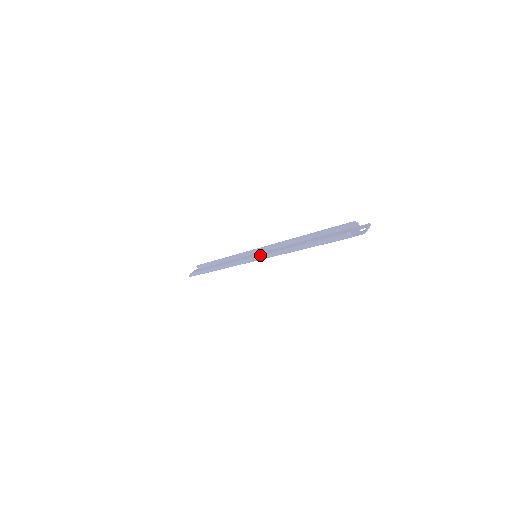
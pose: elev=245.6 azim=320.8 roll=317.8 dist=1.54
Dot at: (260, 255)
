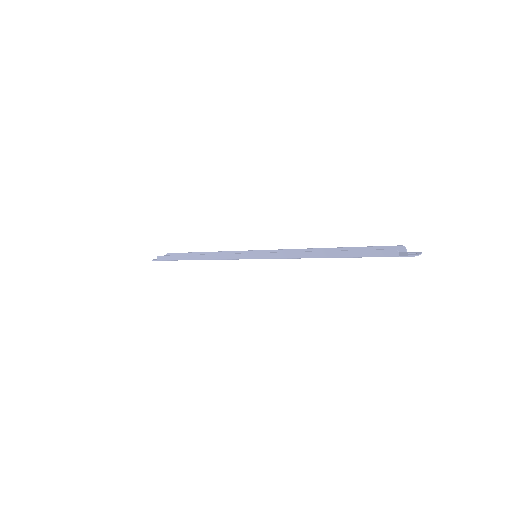
Dot at: occluded
